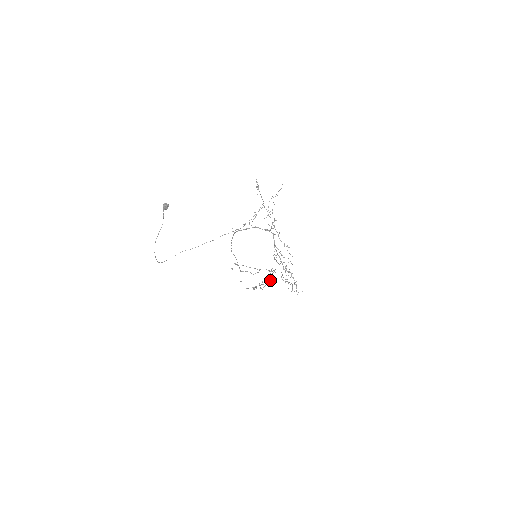
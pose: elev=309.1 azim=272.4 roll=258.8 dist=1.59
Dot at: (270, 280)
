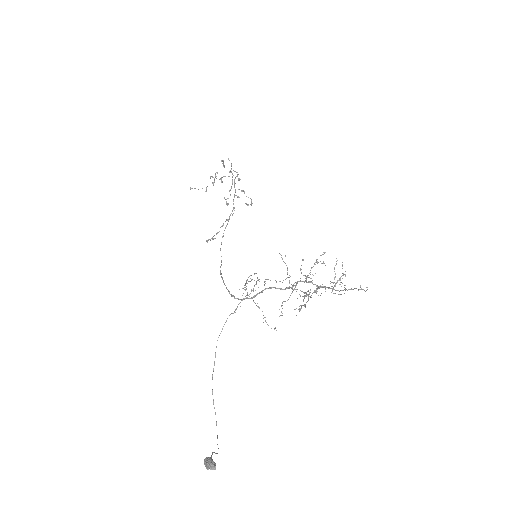
Dot at: occluded
